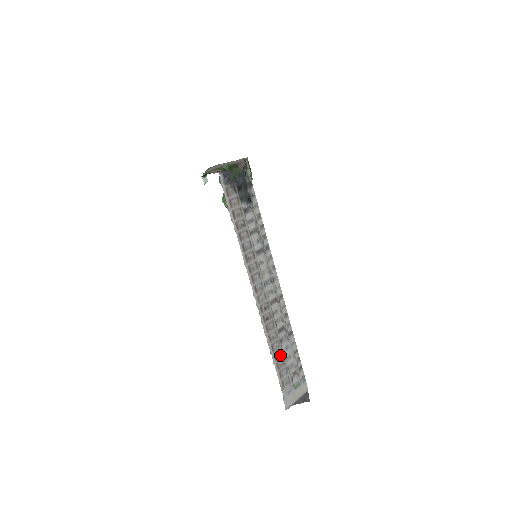
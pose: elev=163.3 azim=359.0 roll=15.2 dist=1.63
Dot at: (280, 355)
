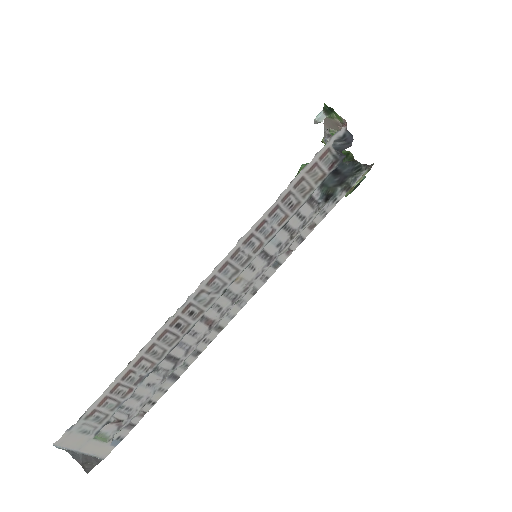
Dot at: (134, 380)
